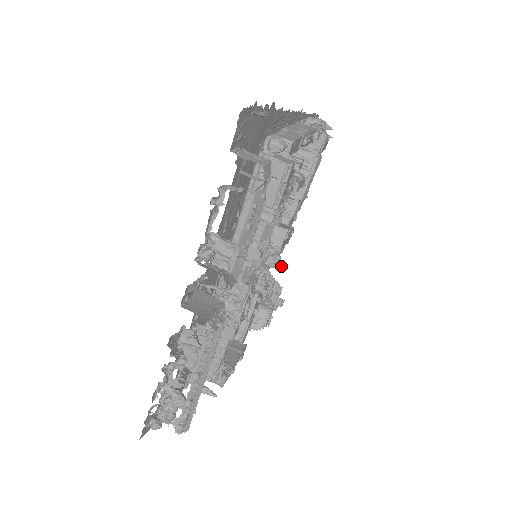
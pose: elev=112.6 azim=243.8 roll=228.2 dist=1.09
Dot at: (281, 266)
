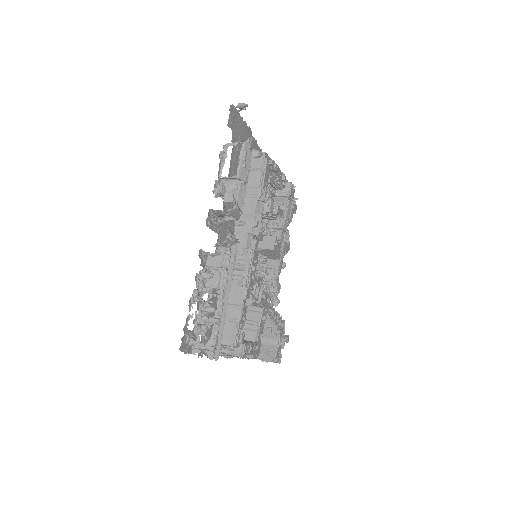
Dot at: (279, 292)
